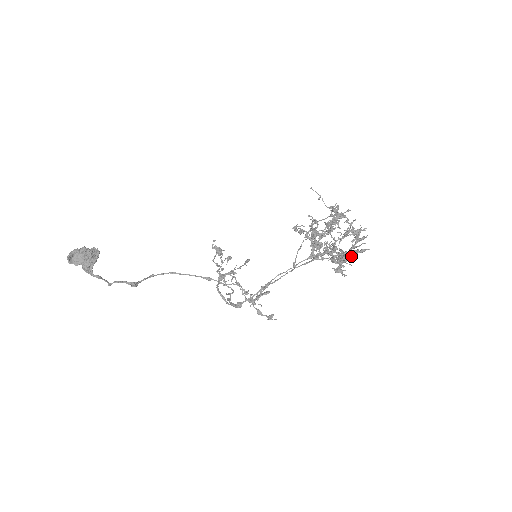
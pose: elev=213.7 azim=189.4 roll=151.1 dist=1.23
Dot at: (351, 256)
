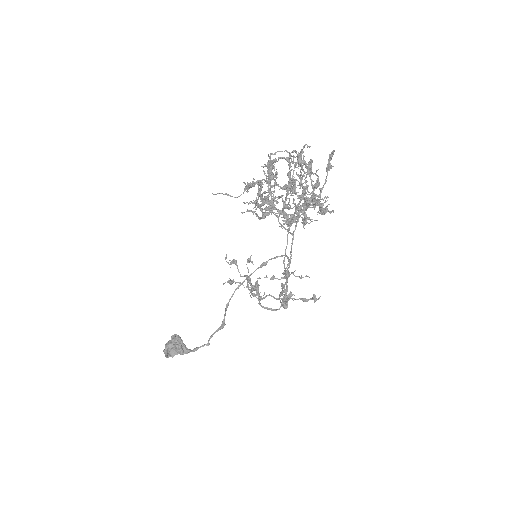
Dot at: occluded
